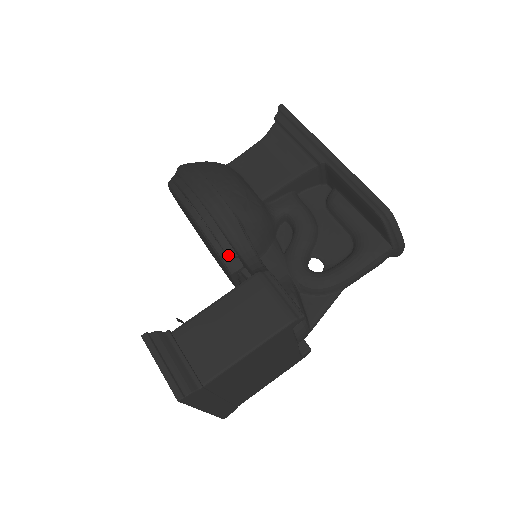
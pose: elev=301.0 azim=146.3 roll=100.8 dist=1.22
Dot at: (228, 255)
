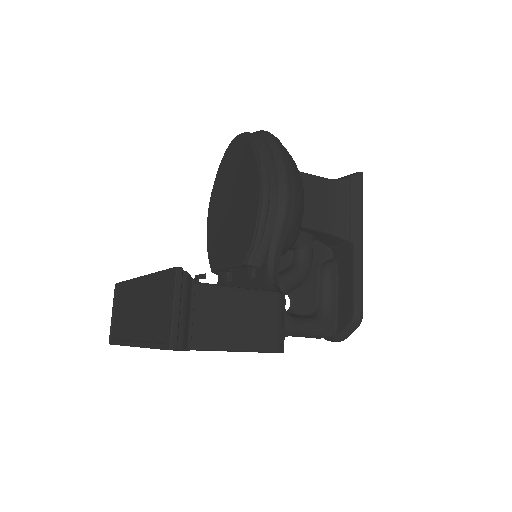
Dot at: (260, 251)
